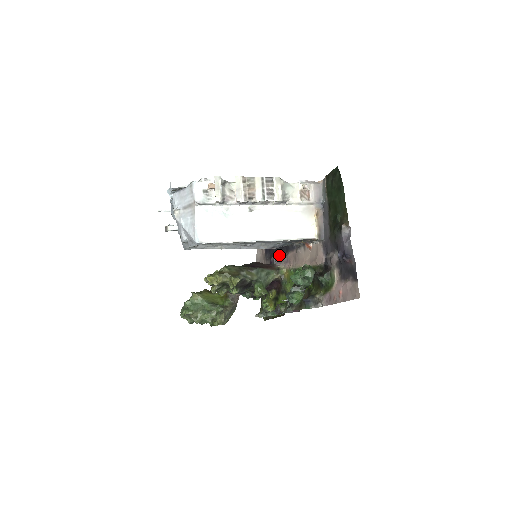
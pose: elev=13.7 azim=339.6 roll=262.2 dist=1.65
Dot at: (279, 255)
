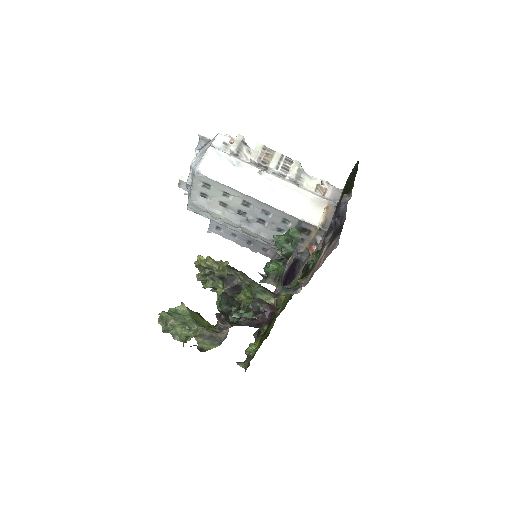
Dot at: occluded
